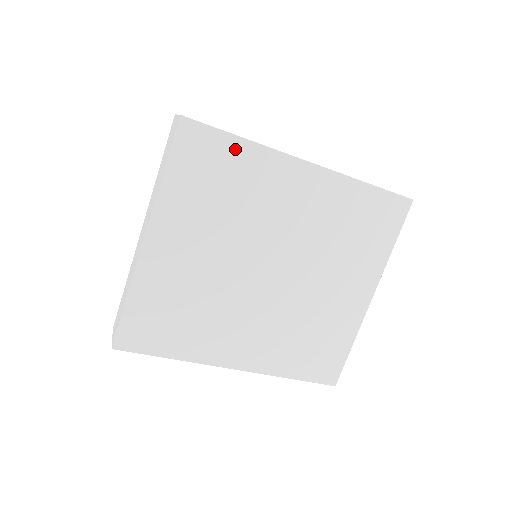
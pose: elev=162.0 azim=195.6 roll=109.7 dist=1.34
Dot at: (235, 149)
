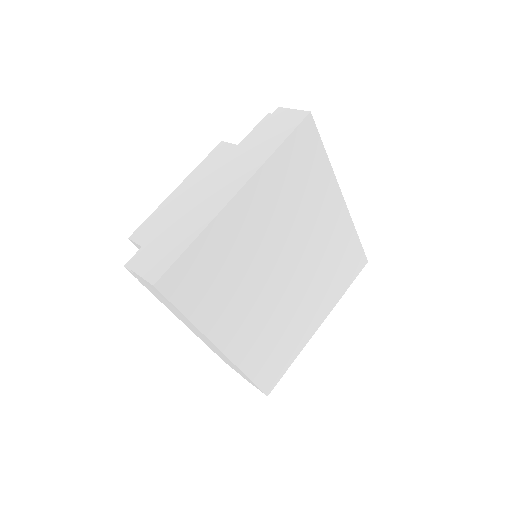
Dot at: (320, 161)
